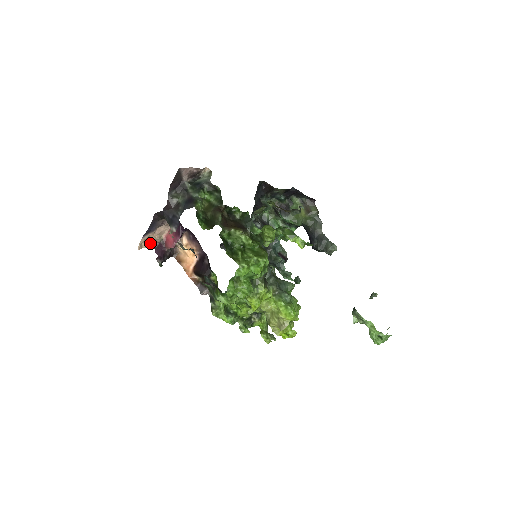
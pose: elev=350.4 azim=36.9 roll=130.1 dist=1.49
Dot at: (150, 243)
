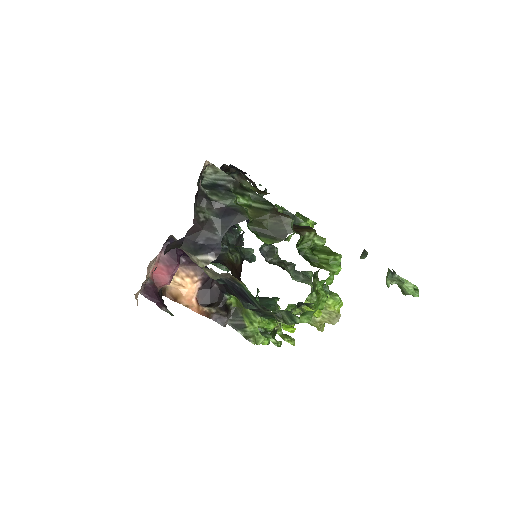
Dot at: (140, 290)
